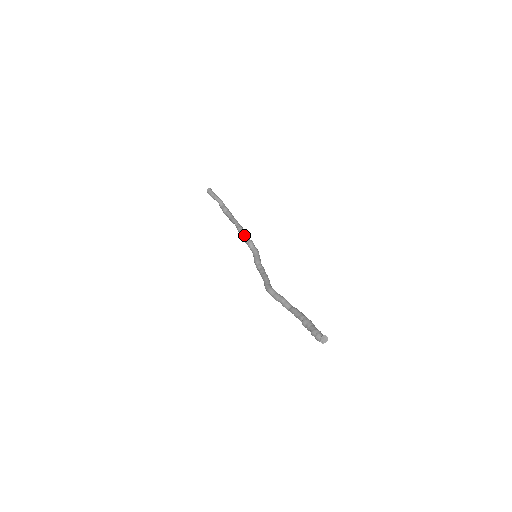
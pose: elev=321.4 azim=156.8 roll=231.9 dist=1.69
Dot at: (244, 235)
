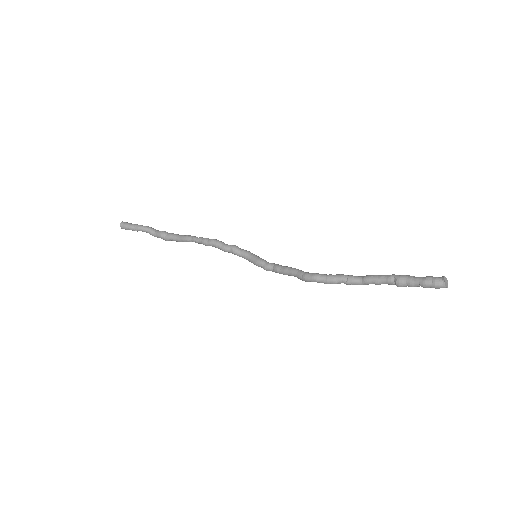
Dot at: (219, 243)
